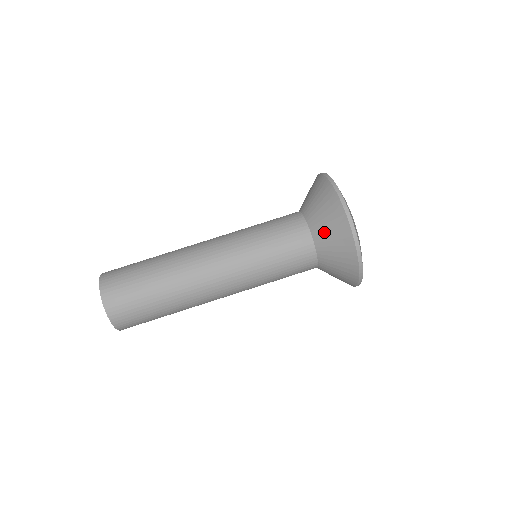
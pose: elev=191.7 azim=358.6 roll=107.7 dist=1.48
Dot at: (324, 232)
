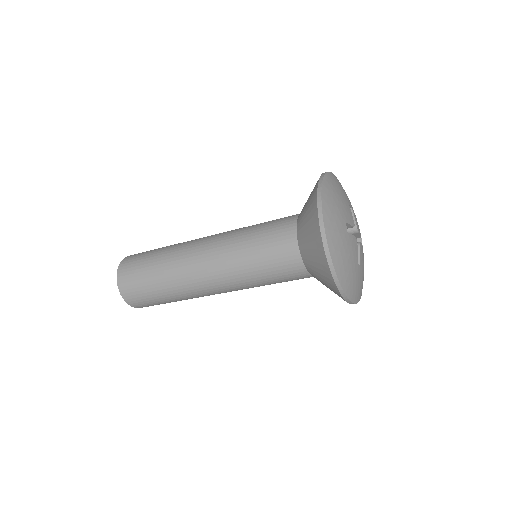
Dot at: (305, 239)
